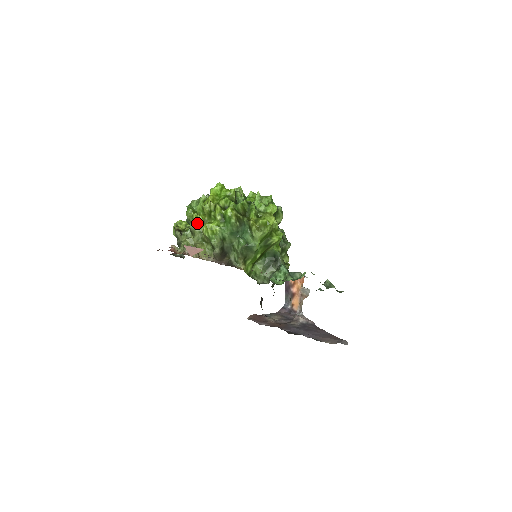
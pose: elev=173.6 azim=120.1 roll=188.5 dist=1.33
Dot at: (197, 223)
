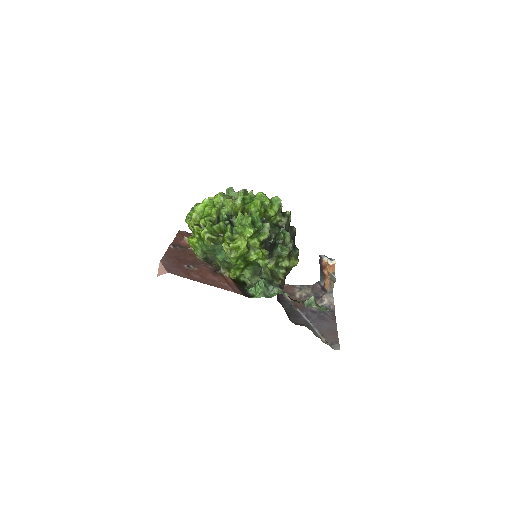
Dot at: (191, 230)
